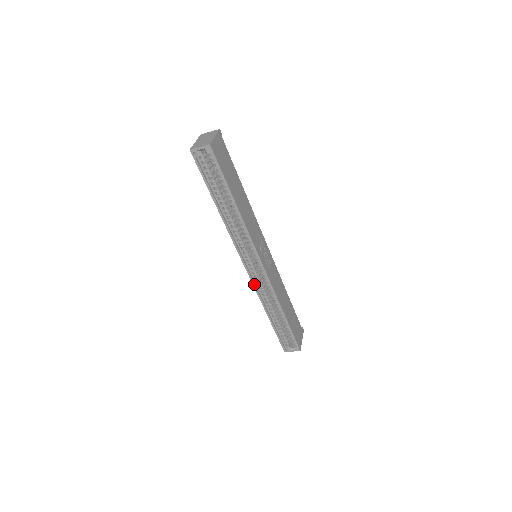
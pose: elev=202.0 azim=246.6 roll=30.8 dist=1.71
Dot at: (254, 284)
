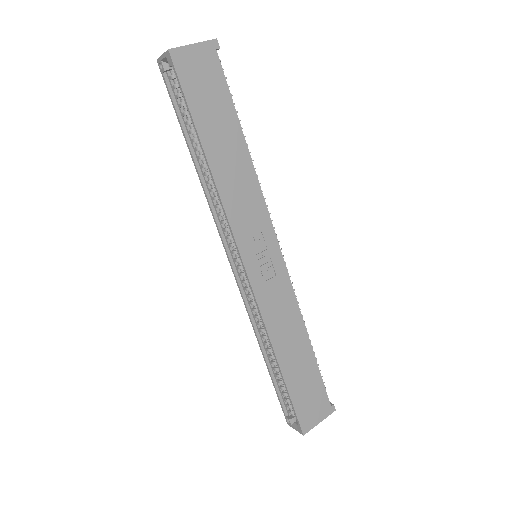
Dot at: (243, 296)
